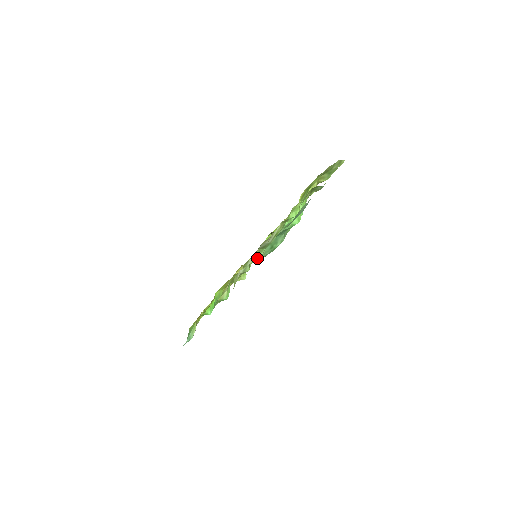
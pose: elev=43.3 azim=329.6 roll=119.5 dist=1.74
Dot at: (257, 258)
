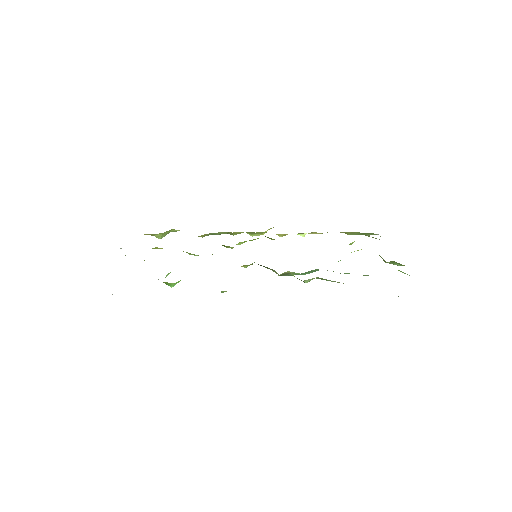
Dot at: (287, 274)
